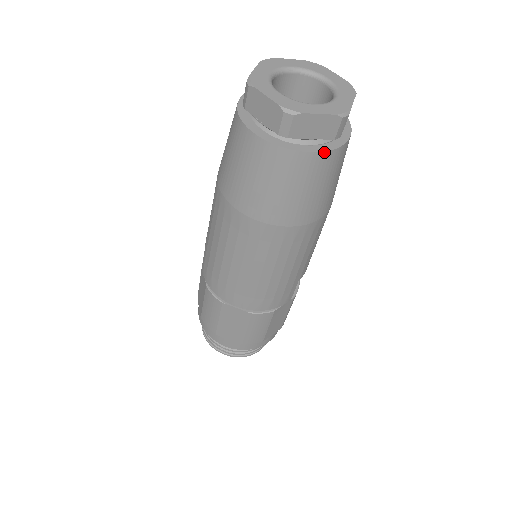
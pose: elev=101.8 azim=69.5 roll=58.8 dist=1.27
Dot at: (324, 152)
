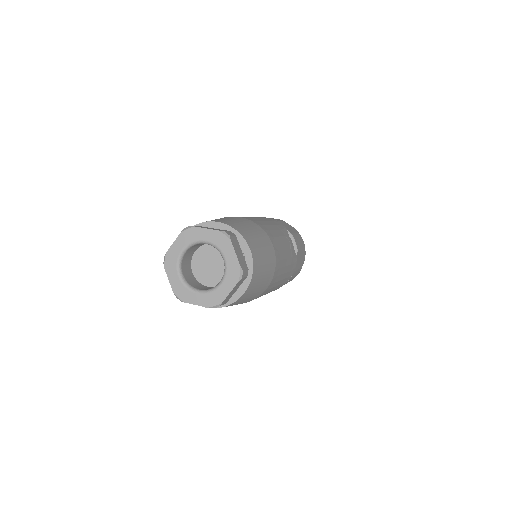
Dot at: (249, 285)
